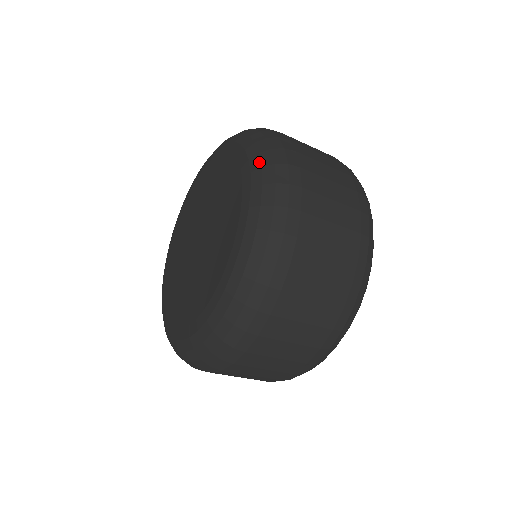
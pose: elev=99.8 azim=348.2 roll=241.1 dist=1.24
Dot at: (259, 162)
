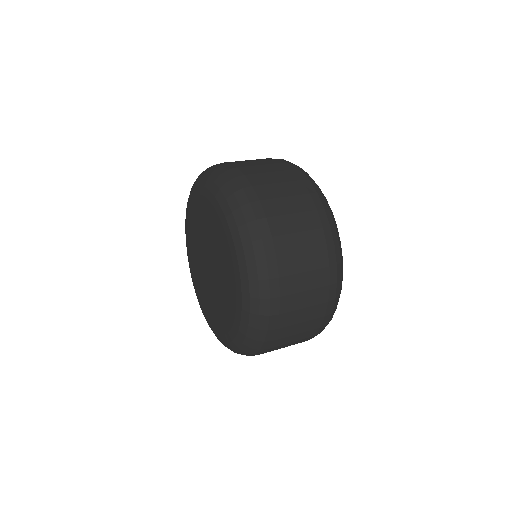
Dot at: (217, 187)
